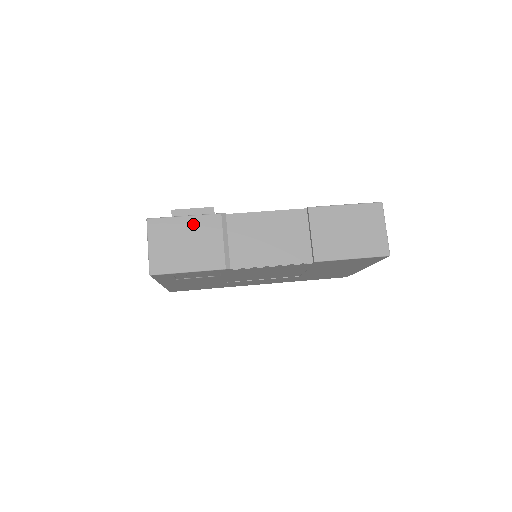
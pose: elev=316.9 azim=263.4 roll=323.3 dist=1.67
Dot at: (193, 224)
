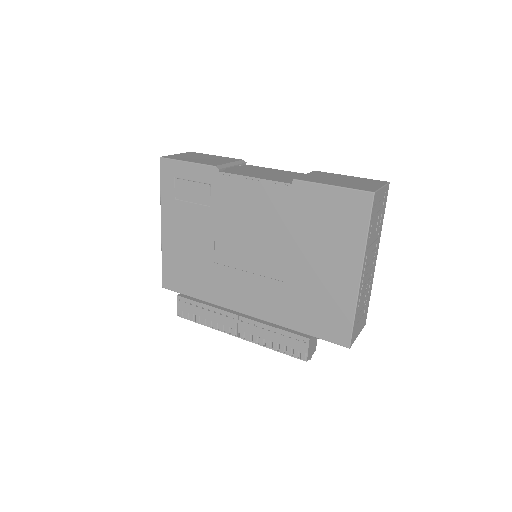
Dot at: (218, 157)
